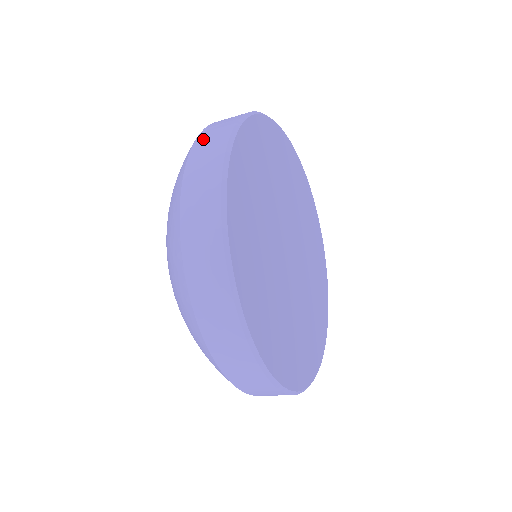
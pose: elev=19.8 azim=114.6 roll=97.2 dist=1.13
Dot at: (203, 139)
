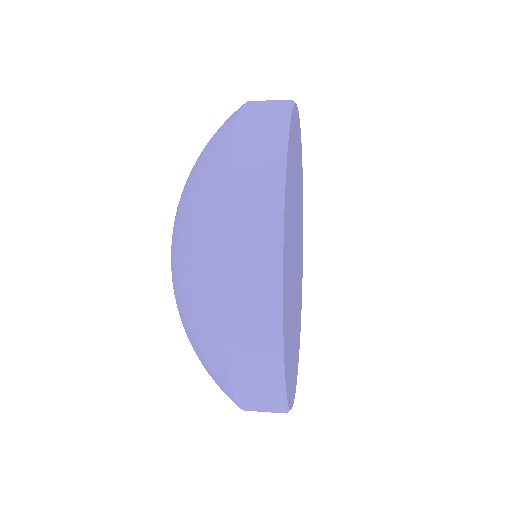
Dot at: (237, 207)
